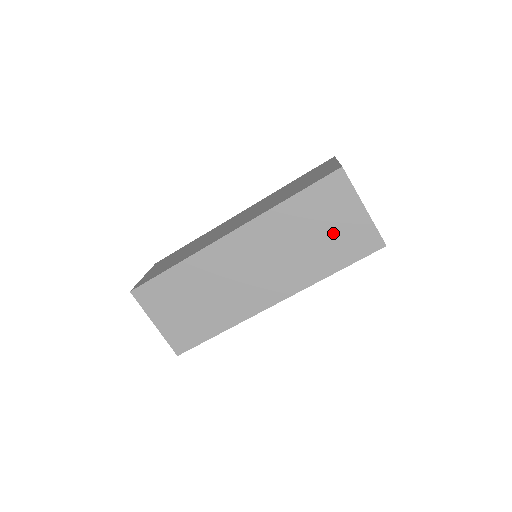
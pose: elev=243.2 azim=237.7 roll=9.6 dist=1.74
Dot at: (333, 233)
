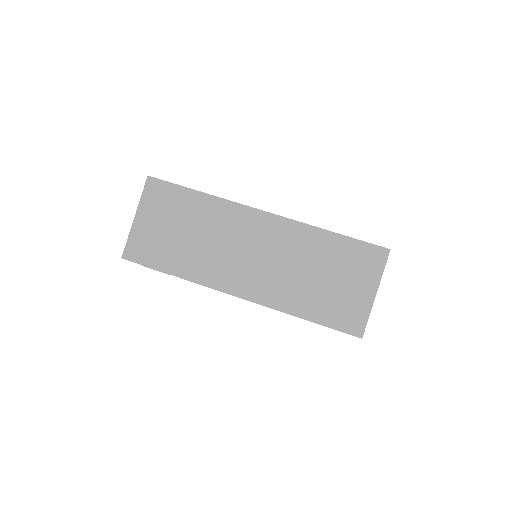
Dot at: occluded
